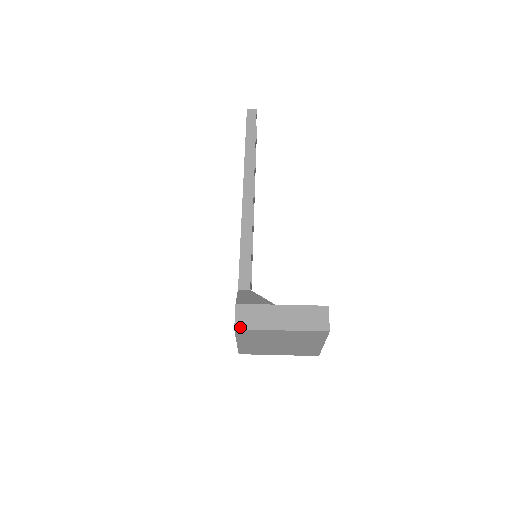
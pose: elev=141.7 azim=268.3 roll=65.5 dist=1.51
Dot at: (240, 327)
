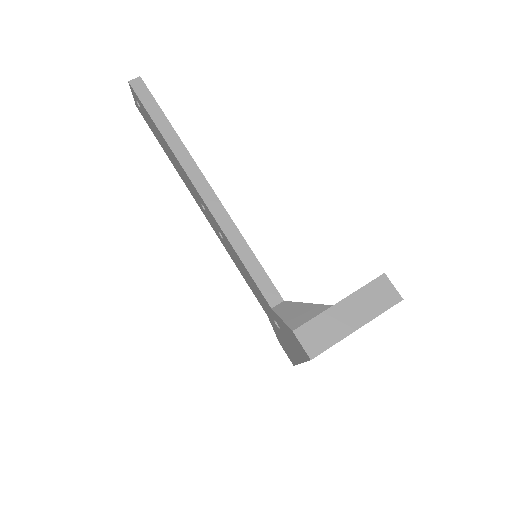
Dot at: (315, 354)
